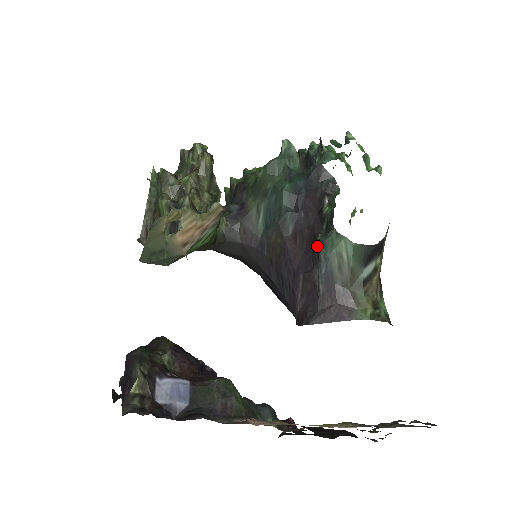
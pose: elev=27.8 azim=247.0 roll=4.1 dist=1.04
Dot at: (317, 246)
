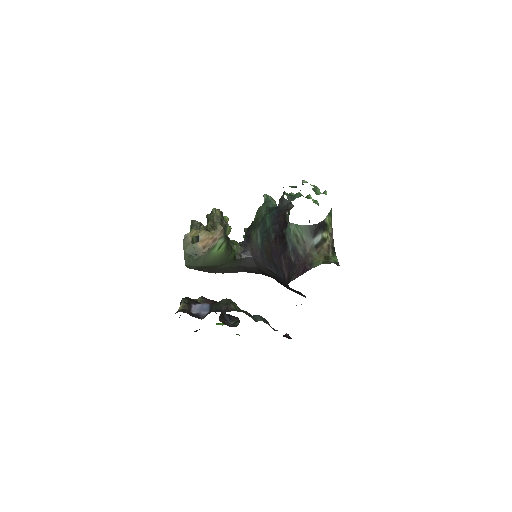
Dot at: (285, 236)
